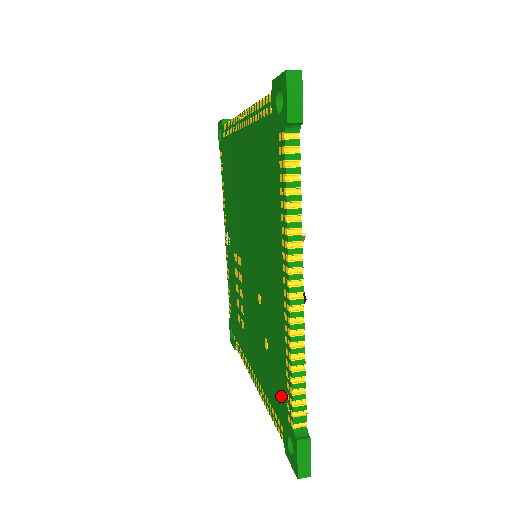
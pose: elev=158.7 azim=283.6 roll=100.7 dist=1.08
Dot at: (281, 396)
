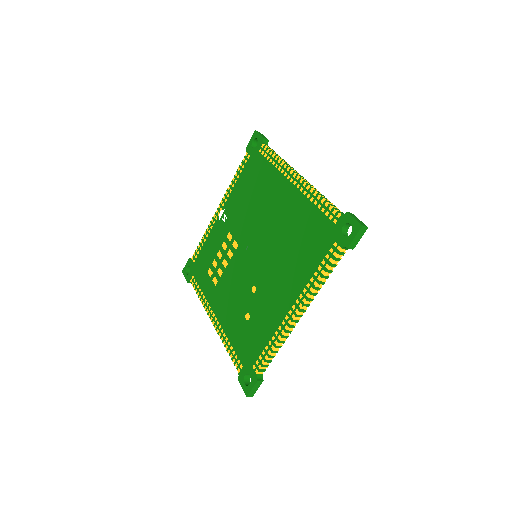
Dot at: (251, 352)
